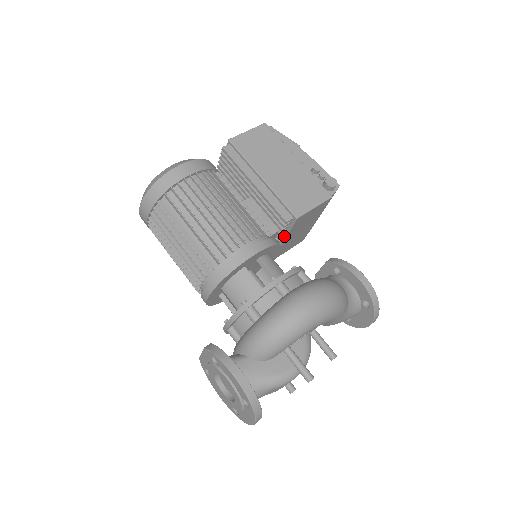
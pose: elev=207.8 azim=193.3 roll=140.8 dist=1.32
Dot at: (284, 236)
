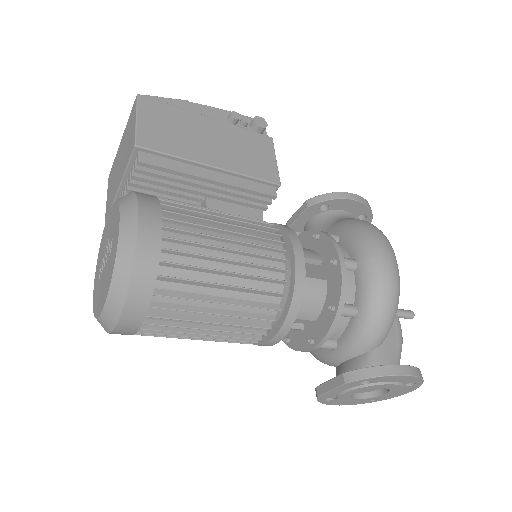
Dot at: occluded
